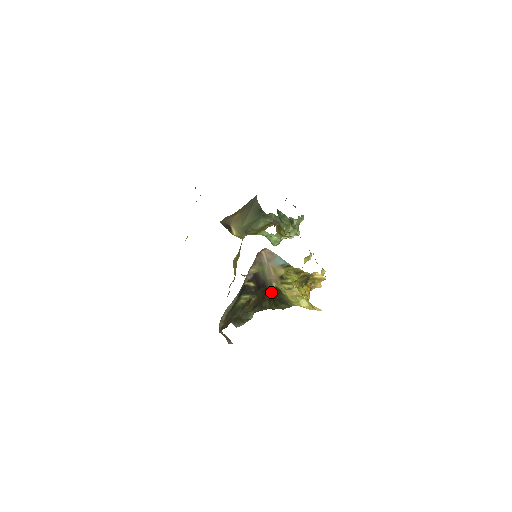
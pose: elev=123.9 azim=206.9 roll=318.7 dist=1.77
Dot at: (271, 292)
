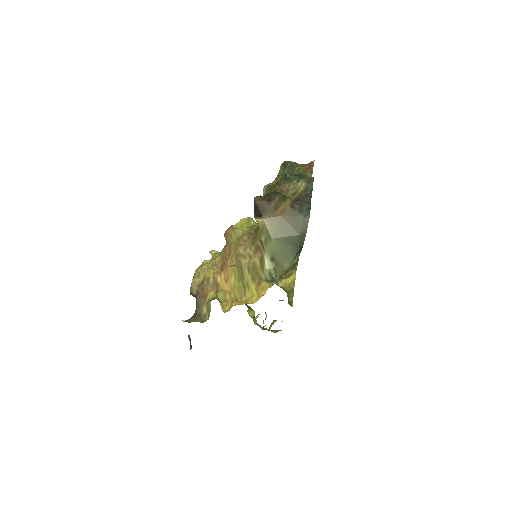
Dot at: occluded
